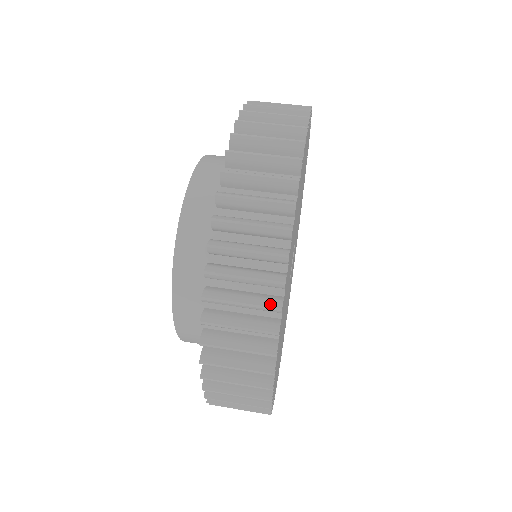
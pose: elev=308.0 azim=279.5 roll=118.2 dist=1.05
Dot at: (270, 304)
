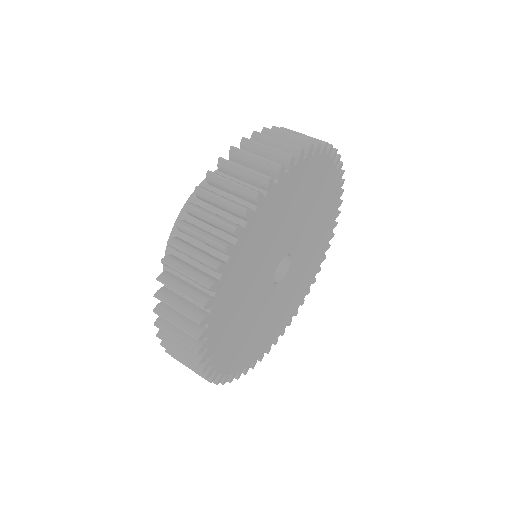
Dot at: (220, 242)
